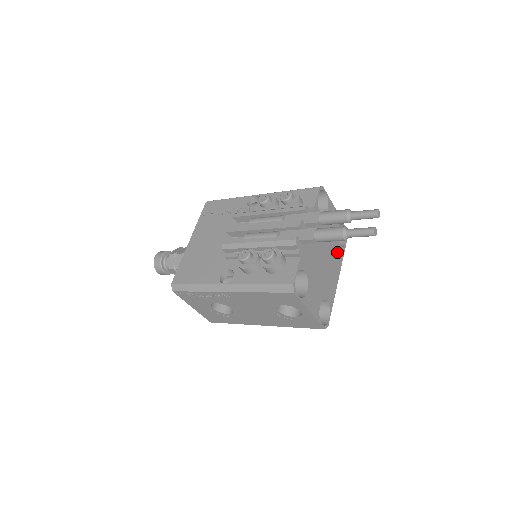
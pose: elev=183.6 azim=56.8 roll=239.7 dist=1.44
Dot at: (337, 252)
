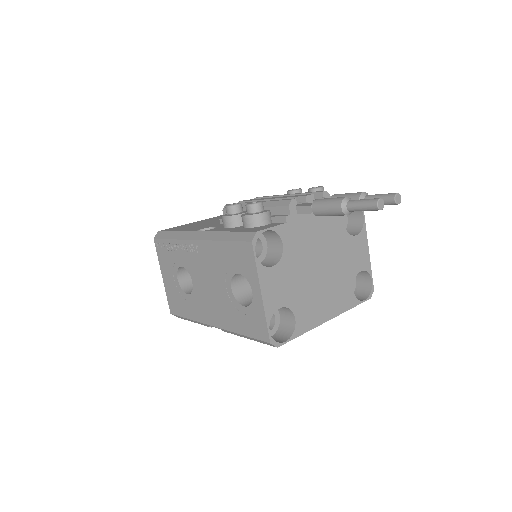
Dot at: (344, 291)
